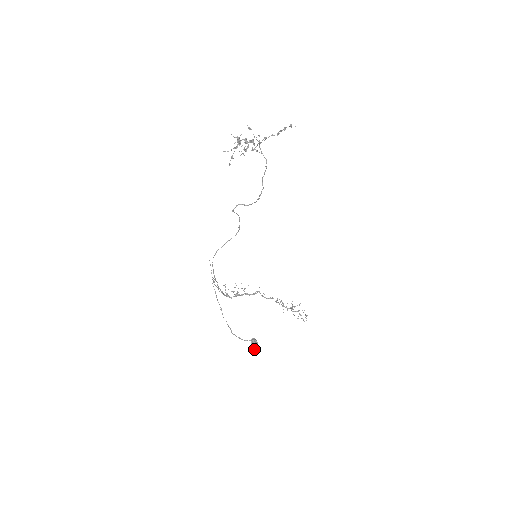
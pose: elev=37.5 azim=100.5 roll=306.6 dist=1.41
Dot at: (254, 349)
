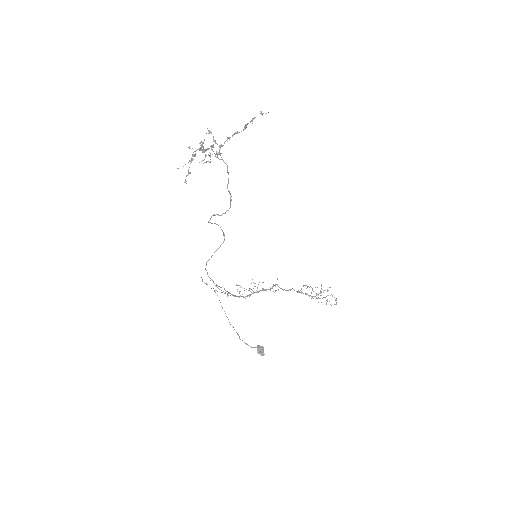
Dot at: occluded
